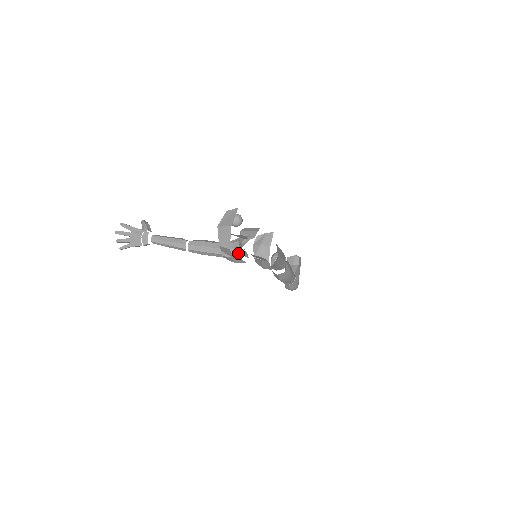
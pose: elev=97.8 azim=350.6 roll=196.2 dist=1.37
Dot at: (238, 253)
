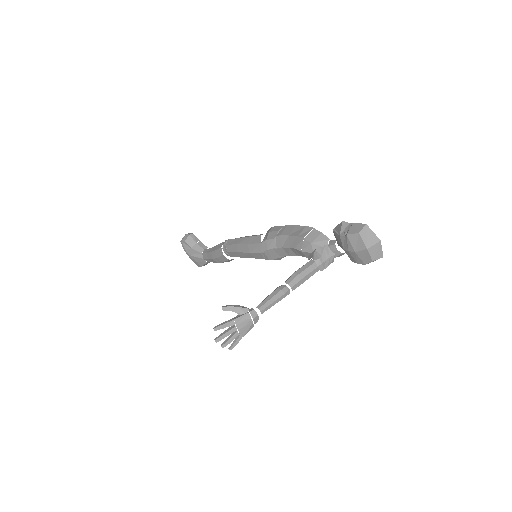
Dot at: (333, 259)
